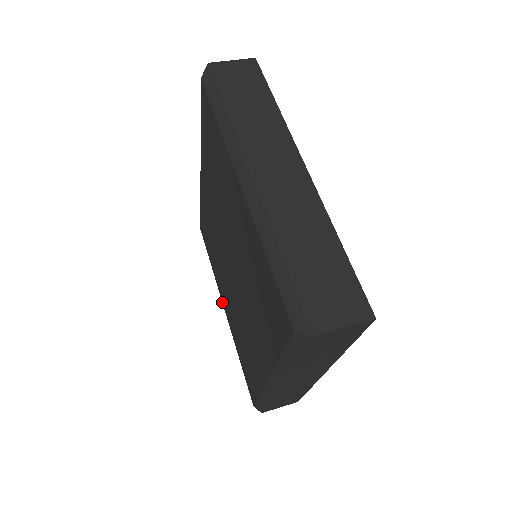
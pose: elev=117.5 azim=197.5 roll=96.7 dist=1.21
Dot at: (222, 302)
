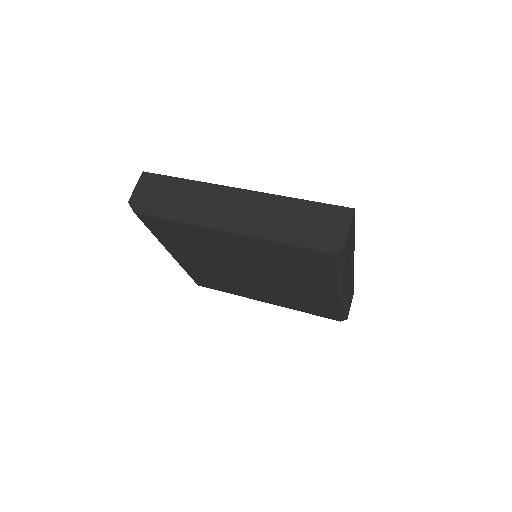
Dot at: occluded
